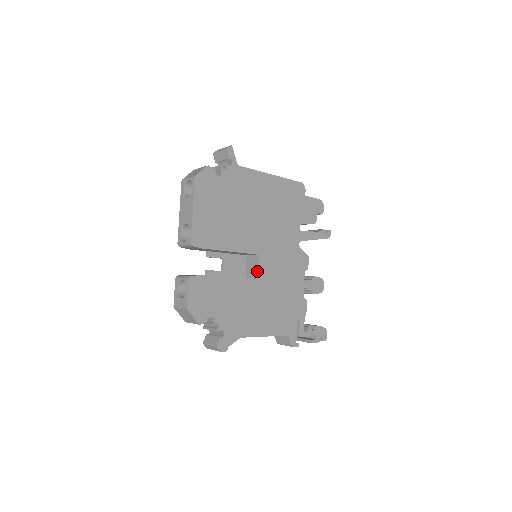
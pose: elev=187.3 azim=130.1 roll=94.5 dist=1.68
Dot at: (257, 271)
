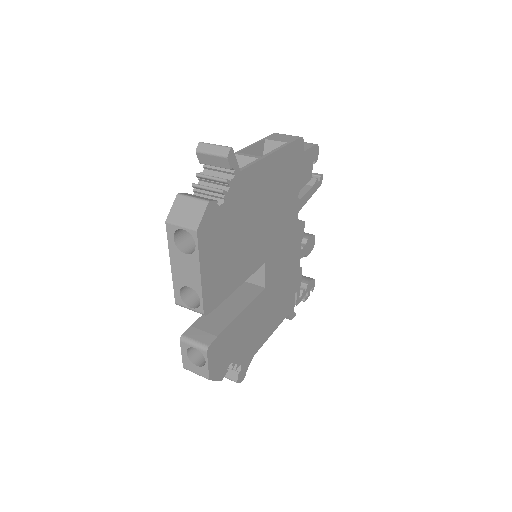
Dot at: (263, 279)
